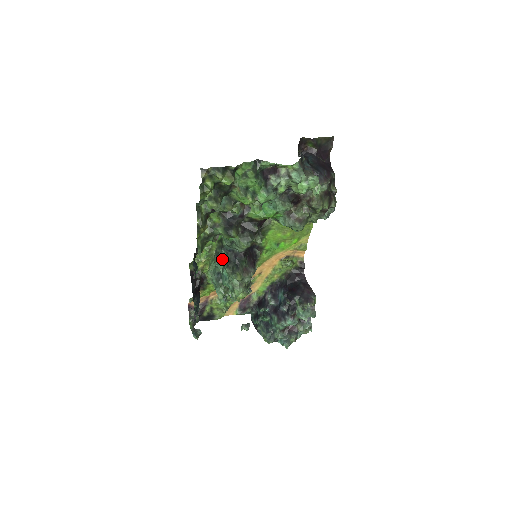
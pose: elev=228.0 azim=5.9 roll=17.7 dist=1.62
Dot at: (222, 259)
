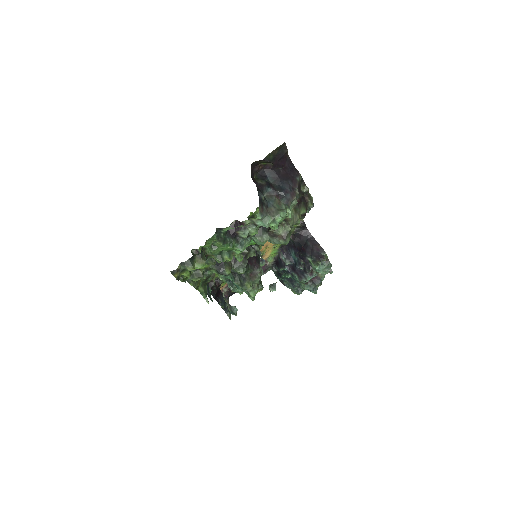
Dot at: occluded
